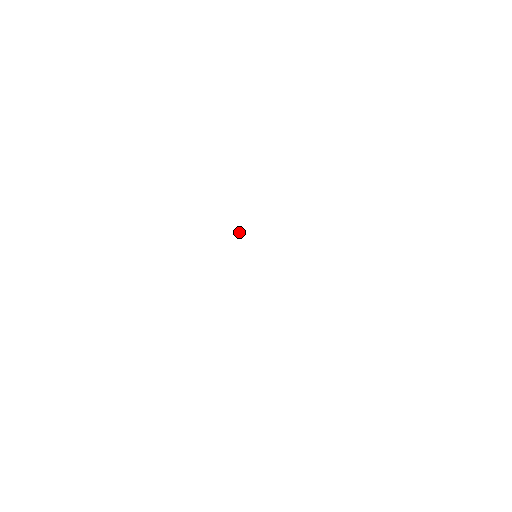
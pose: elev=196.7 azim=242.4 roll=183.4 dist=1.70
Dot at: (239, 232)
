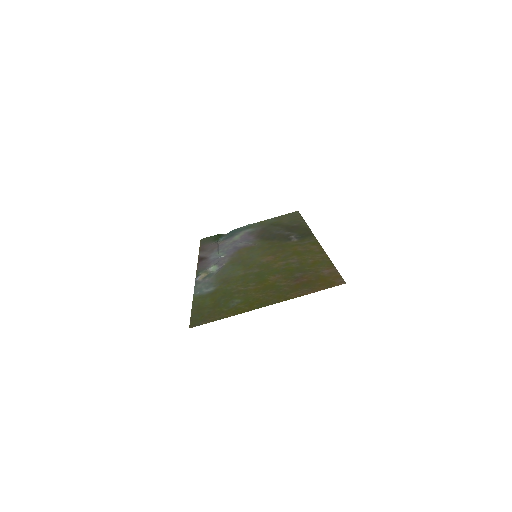
Dot at: (199, 278)
